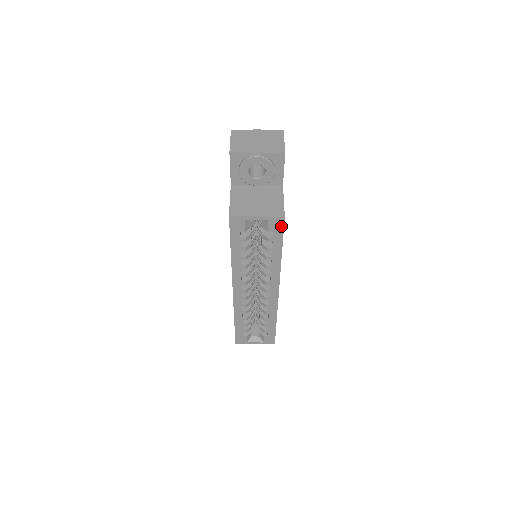
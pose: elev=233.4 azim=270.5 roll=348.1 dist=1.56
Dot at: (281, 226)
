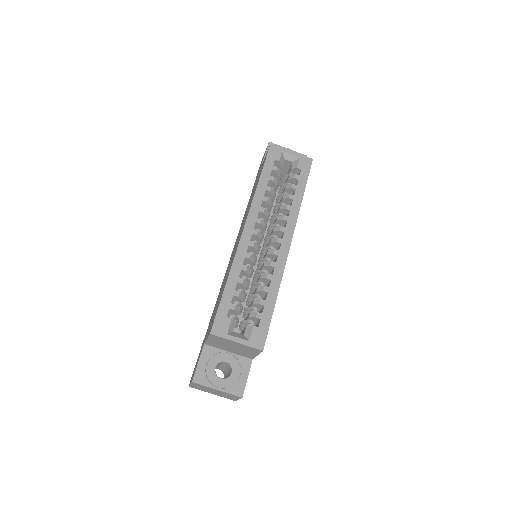
Dot at: (308, 167)
